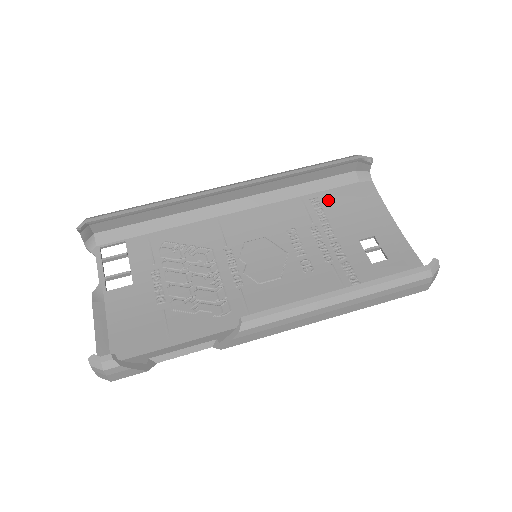
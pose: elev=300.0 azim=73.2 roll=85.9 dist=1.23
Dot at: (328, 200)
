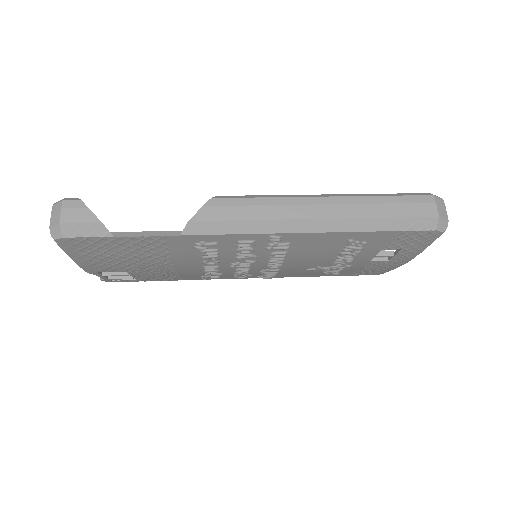
Dot at: occluded
